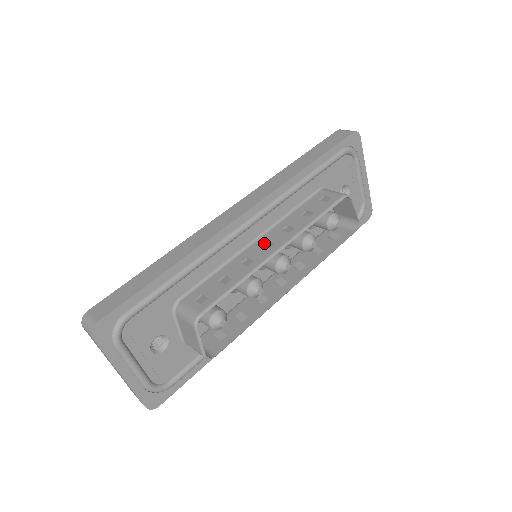
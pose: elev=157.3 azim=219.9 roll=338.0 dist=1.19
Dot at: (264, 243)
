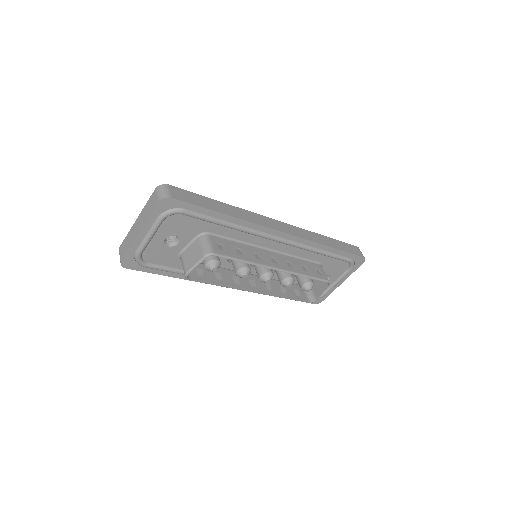
Dot at: (272, 257)
